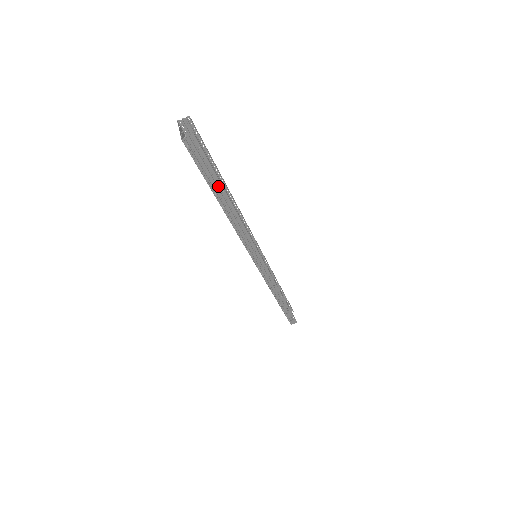
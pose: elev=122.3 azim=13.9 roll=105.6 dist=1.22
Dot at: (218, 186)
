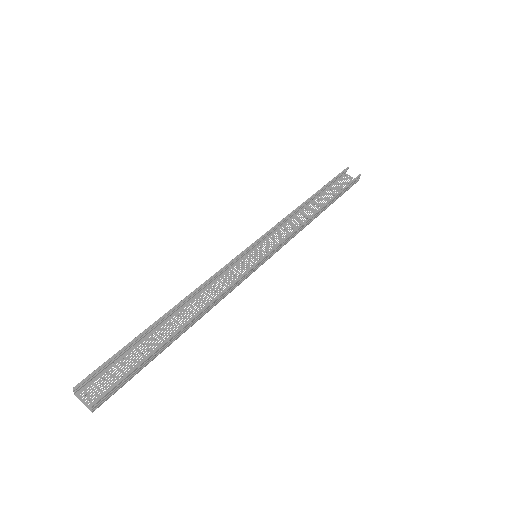
Dot at: (157, 351)
